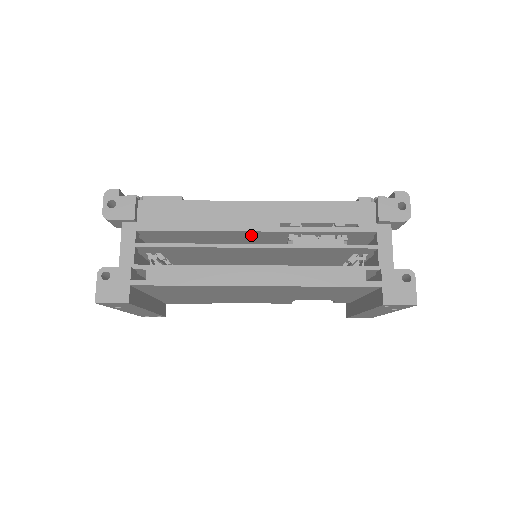
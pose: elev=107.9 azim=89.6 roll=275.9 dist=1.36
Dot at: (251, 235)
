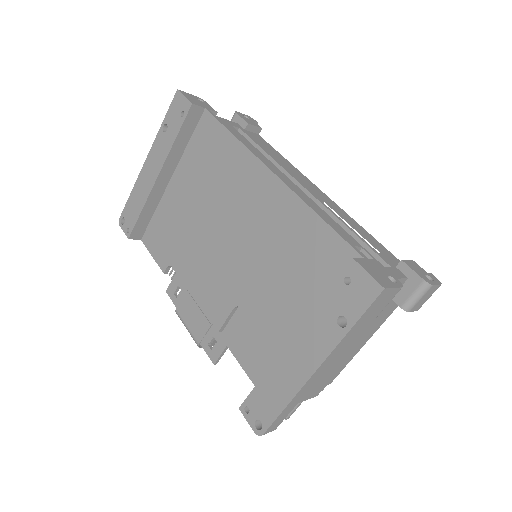
Dot at: occluded
